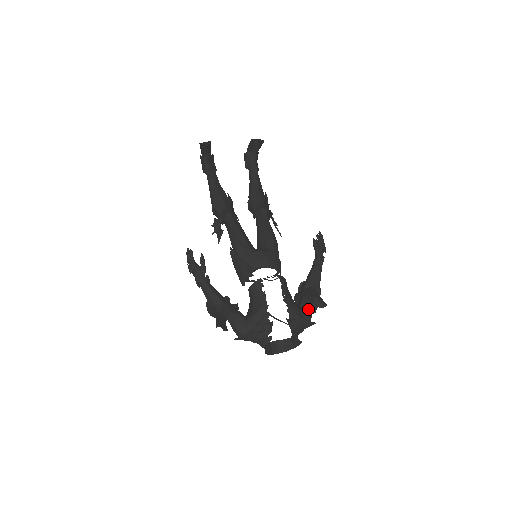
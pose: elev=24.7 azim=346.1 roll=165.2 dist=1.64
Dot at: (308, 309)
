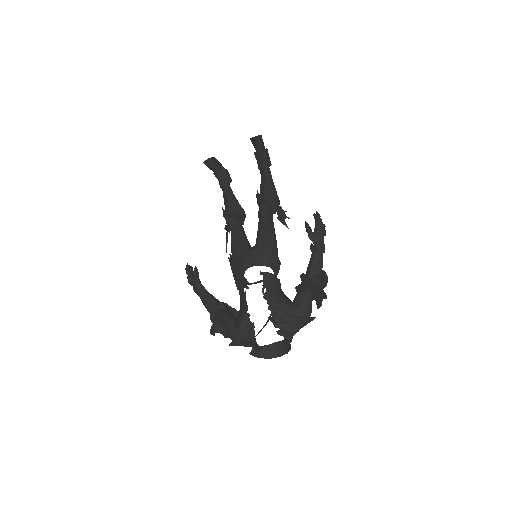
Dot at: (301, 303)
